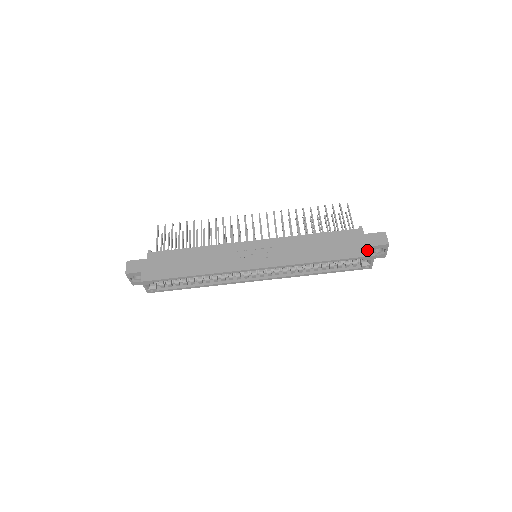
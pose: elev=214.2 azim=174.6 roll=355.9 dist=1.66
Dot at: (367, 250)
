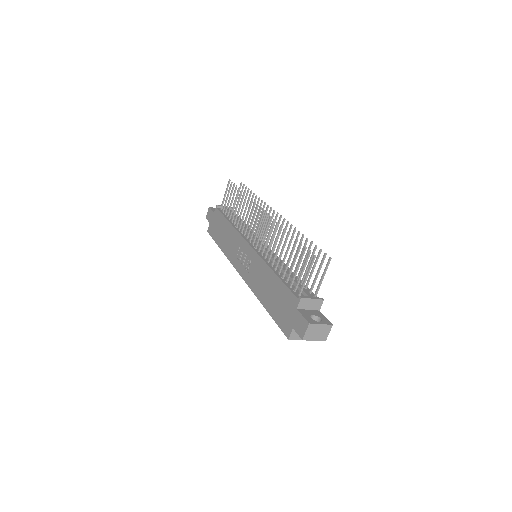
Dot at: (288, 328)
